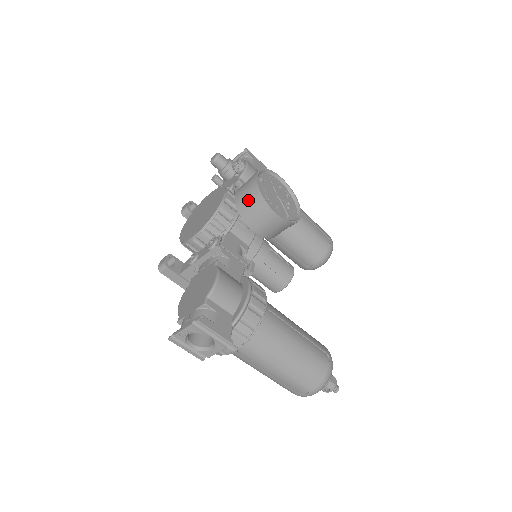
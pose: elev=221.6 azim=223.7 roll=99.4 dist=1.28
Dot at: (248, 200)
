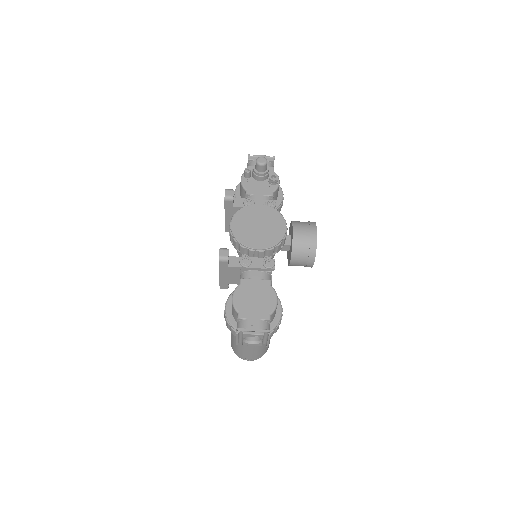
Dot at: (304, 246)
